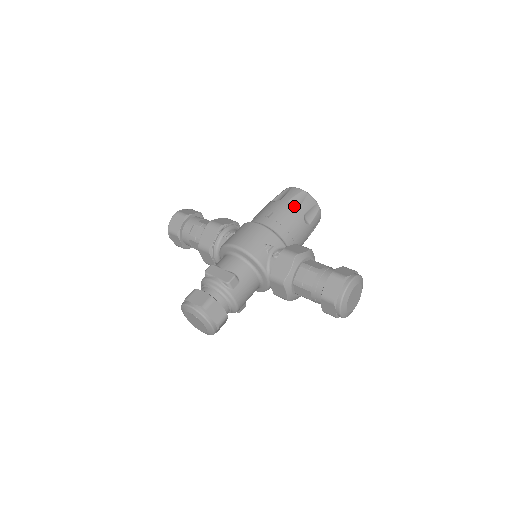
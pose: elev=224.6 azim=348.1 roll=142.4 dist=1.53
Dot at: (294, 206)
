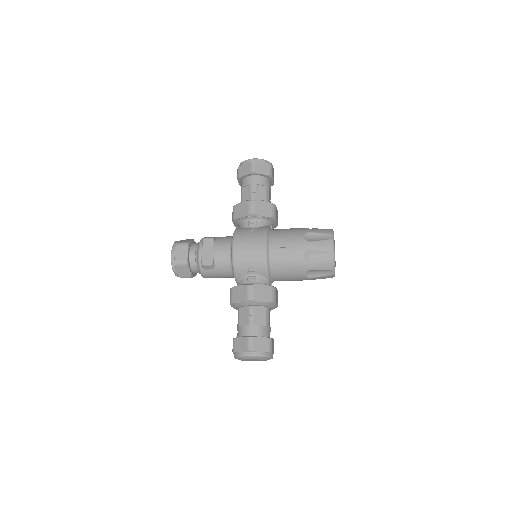
Dot at: (309, 257)
